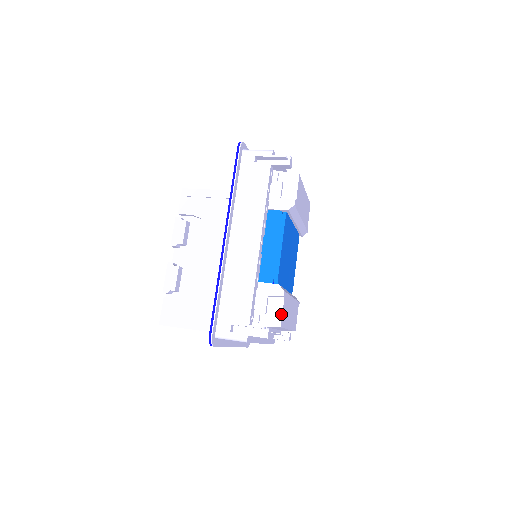
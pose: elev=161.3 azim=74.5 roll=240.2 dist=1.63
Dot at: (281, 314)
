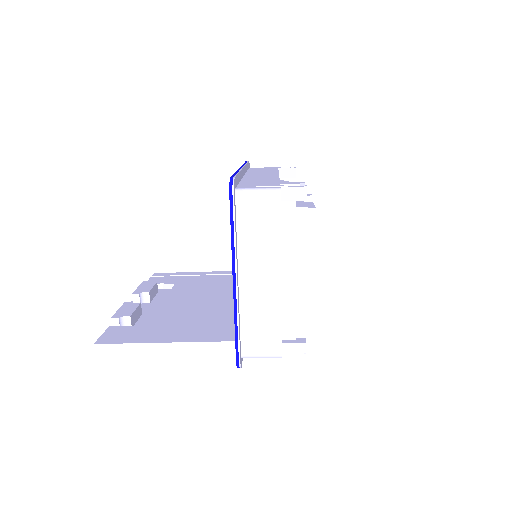
Dot at: (313, 205)
